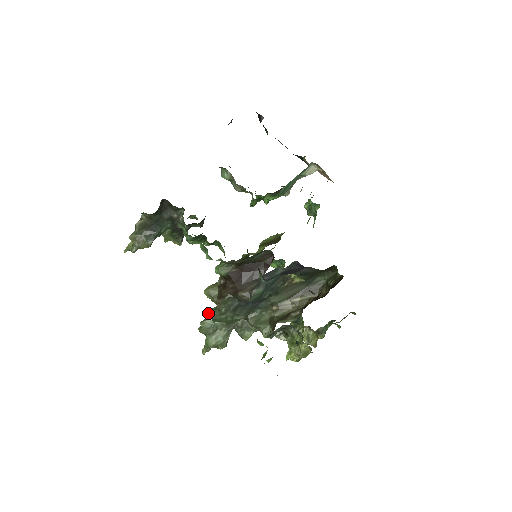
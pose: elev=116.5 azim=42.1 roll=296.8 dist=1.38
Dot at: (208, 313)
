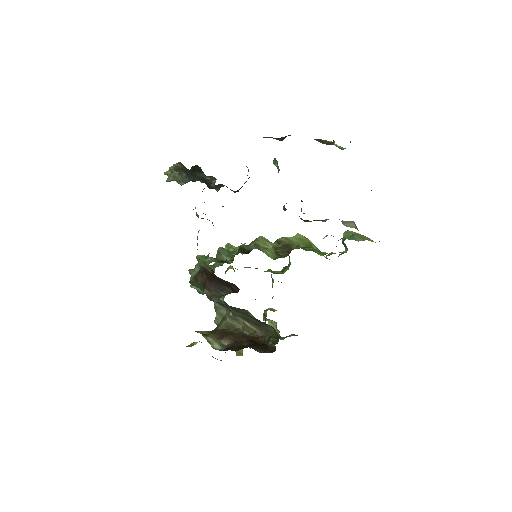
Dot at: (198, 267)
